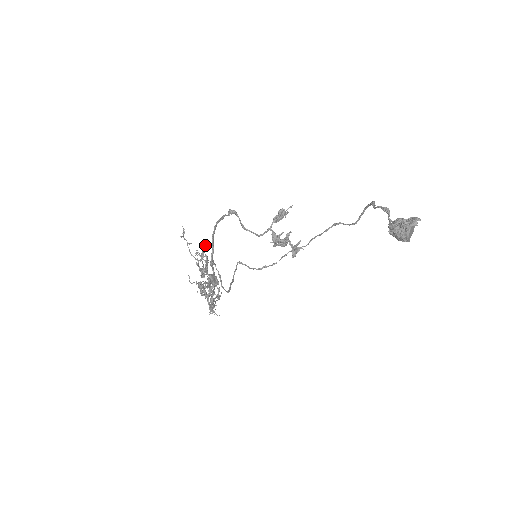
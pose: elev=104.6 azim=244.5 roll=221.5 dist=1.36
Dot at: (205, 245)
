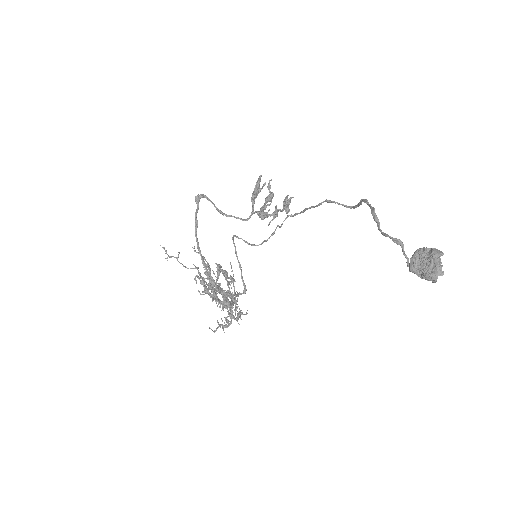
Dot at: occluded
